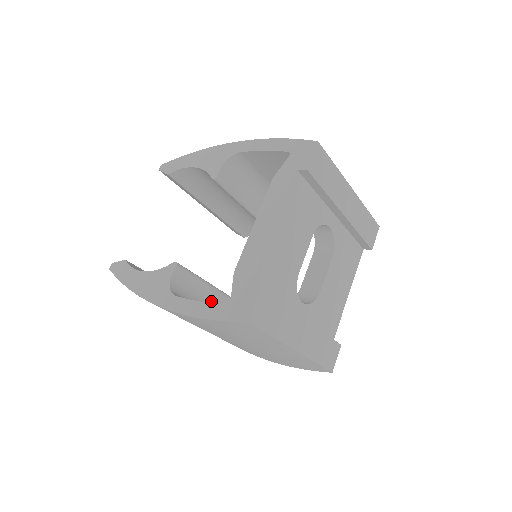
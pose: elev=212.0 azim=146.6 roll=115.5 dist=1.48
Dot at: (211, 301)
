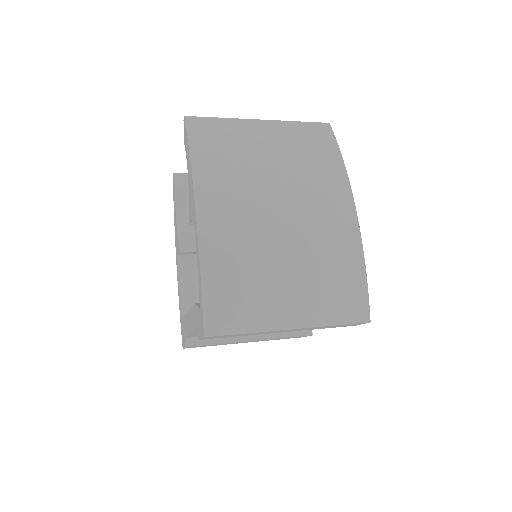
Dot at: occluded
